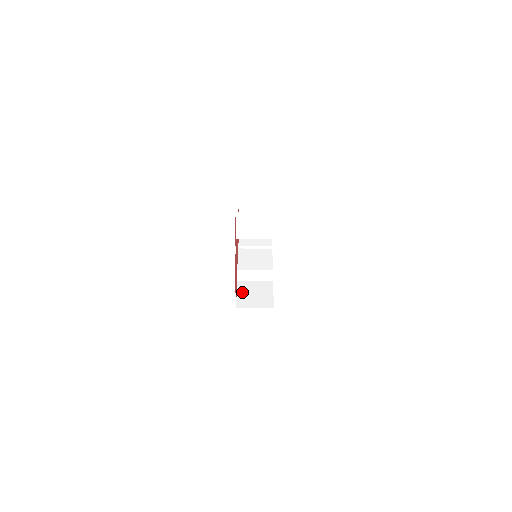
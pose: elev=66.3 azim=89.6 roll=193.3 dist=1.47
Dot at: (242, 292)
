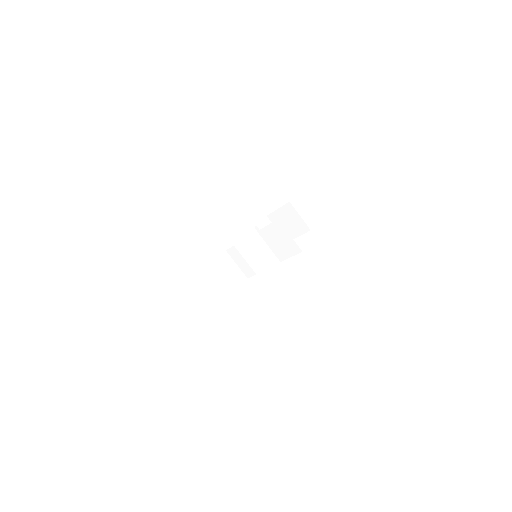
Dot at: (219, 264)
